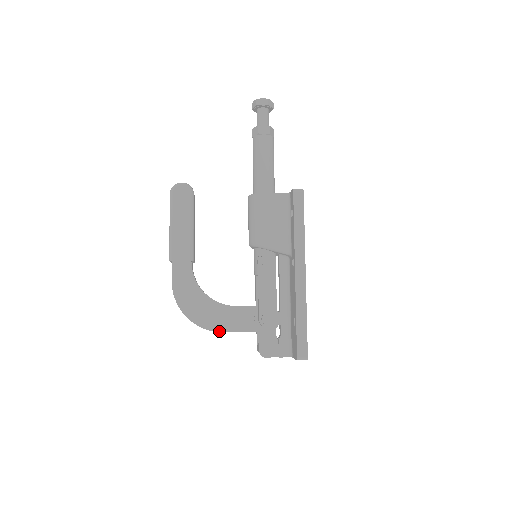
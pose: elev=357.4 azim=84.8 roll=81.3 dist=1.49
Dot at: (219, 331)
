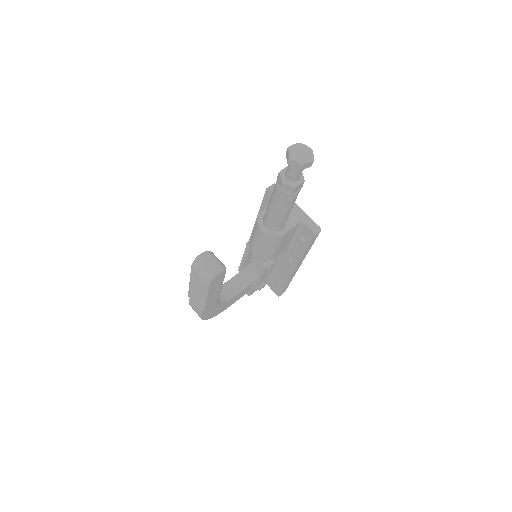
Dot at: occluded
